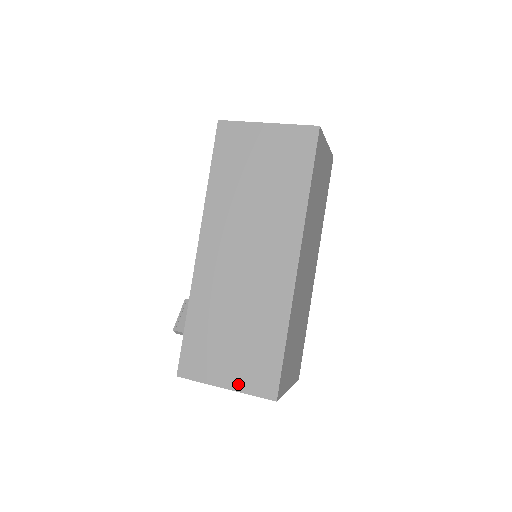
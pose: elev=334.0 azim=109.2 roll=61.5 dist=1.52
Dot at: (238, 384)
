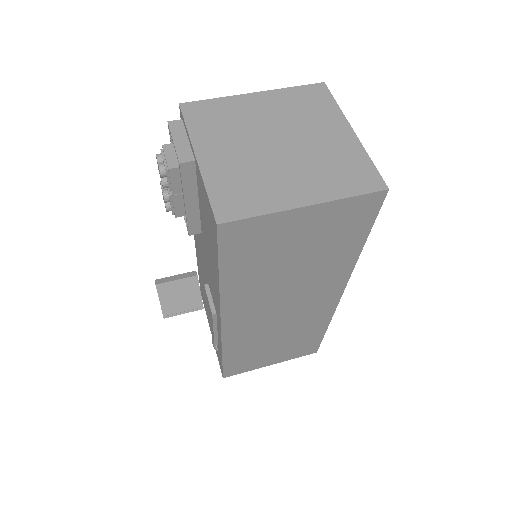
Dot at: (283, 360)
